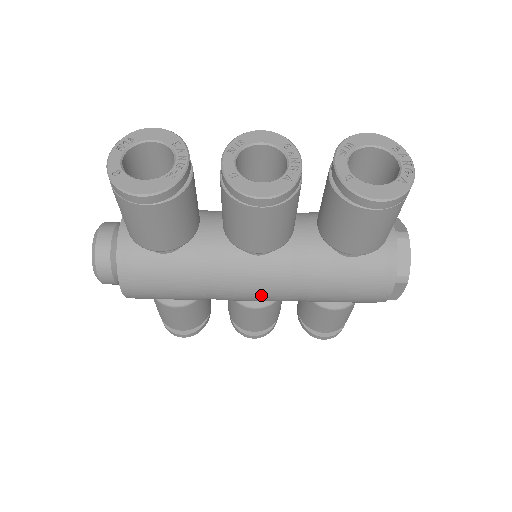
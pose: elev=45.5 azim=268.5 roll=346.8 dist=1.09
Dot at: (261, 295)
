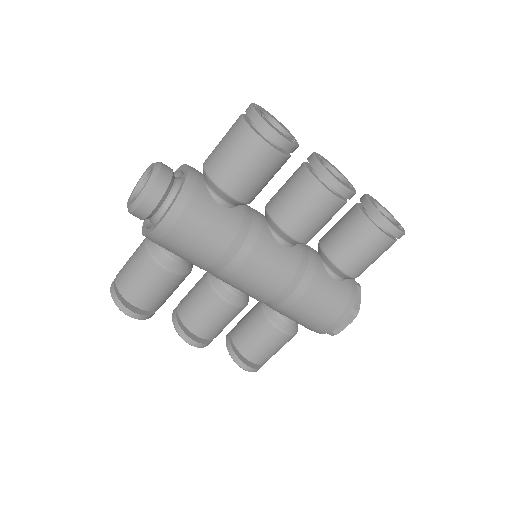
Dot at: (265, 280)
